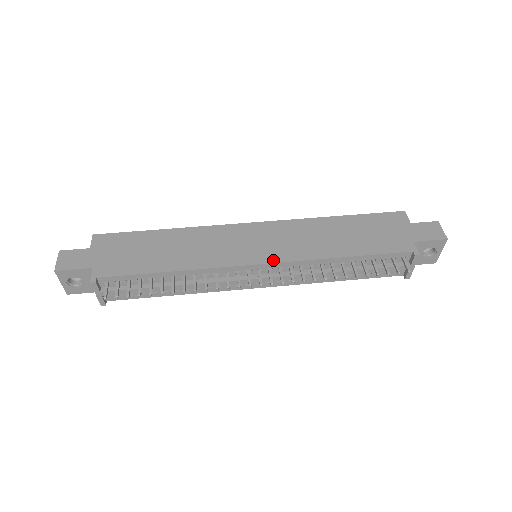
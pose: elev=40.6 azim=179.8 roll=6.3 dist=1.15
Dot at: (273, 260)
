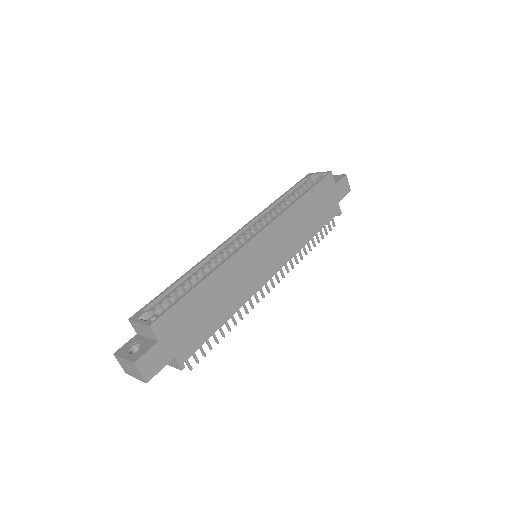
Dot at: (280, 266)
